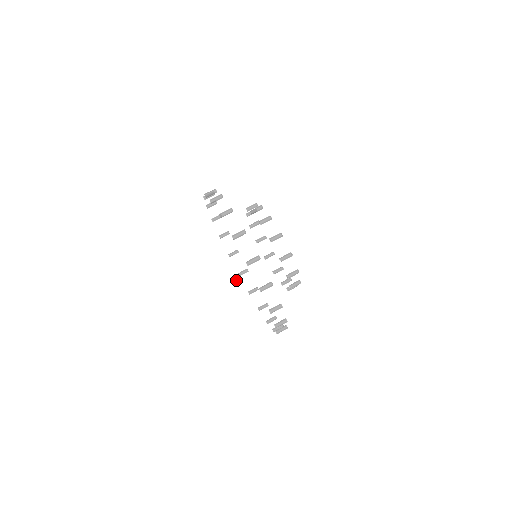
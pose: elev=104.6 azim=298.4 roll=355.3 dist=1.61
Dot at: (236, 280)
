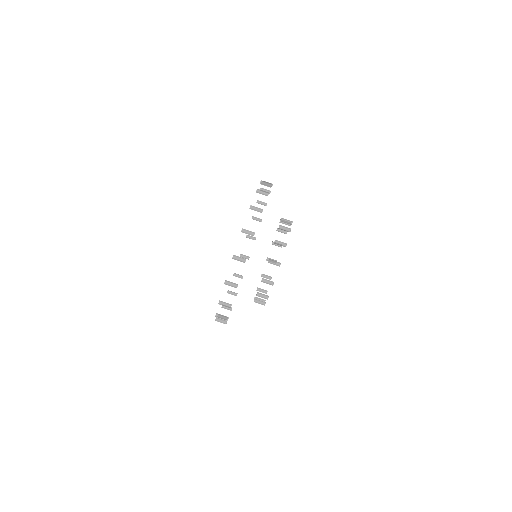
Dot at: (251, 203)
